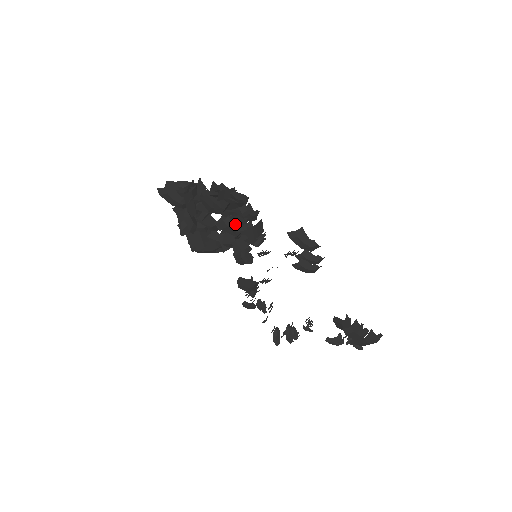
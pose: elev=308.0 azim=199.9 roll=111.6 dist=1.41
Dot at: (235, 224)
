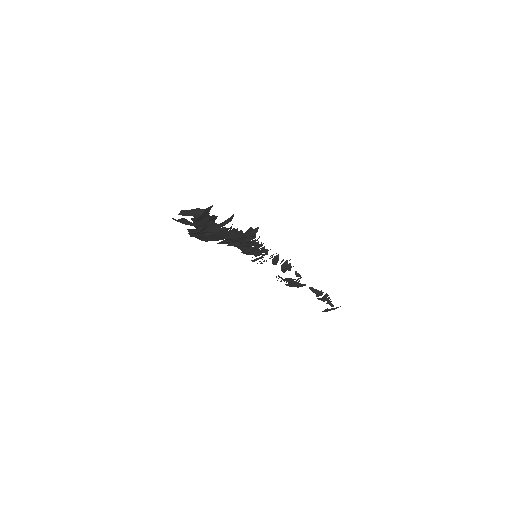
Dot at: (239, 245)
